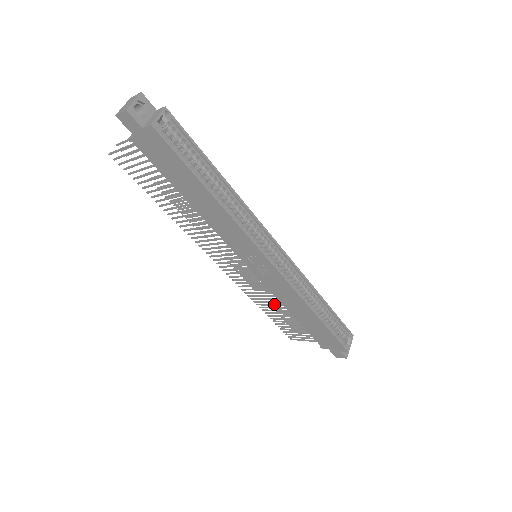
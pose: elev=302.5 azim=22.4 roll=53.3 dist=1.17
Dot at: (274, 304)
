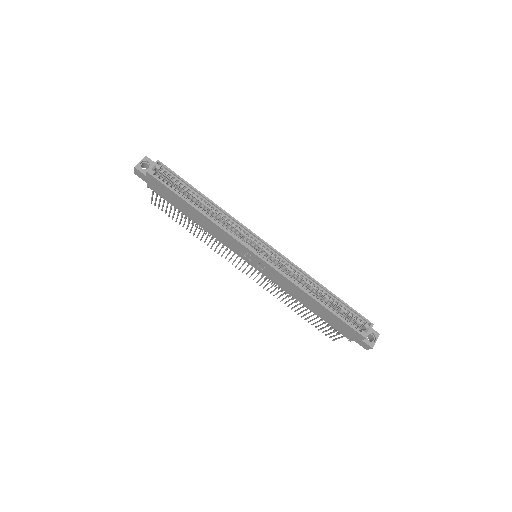
Dot at: (294, 301)
